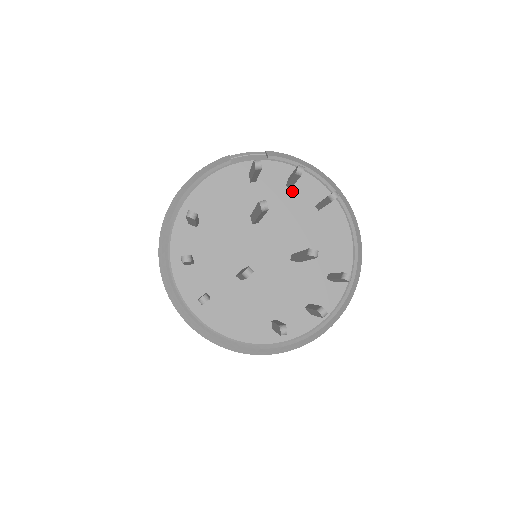
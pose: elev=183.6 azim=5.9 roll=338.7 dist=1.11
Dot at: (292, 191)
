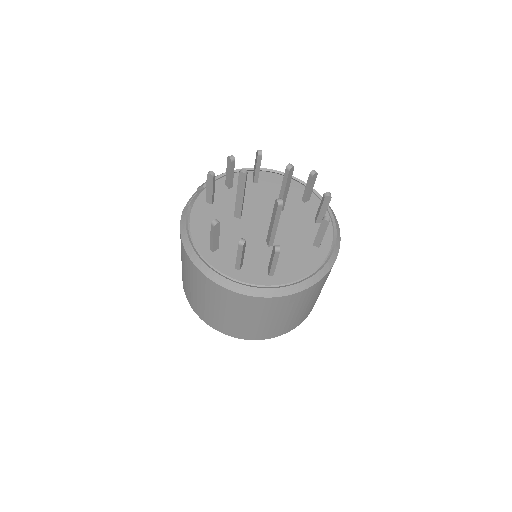
Dot at: (235, 188)
